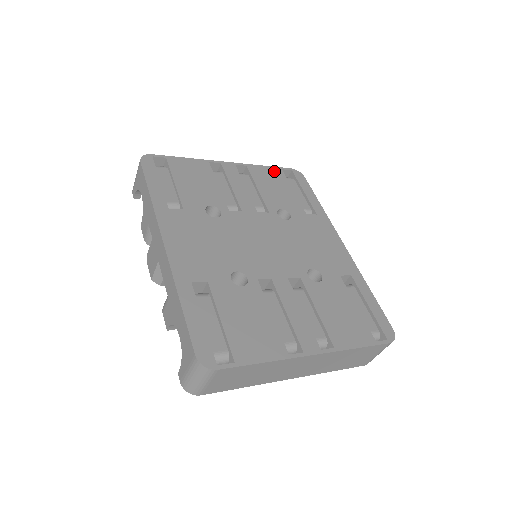
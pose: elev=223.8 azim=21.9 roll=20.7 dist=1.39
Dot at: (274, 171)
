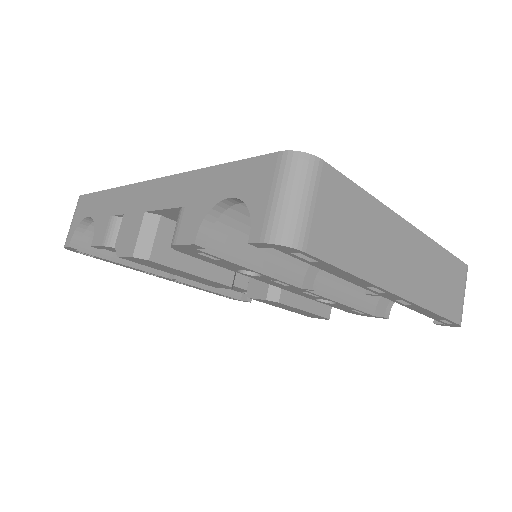
Dot at: occluded
